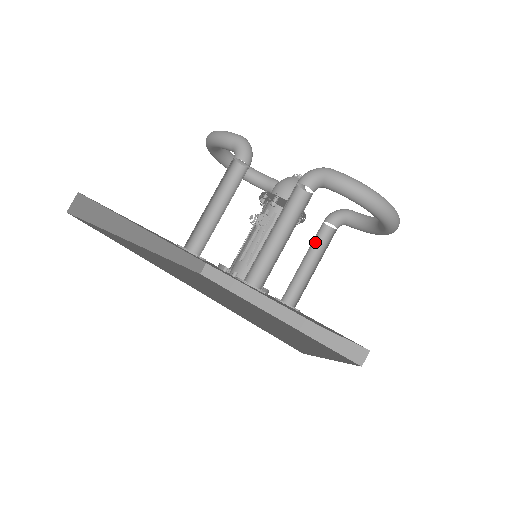
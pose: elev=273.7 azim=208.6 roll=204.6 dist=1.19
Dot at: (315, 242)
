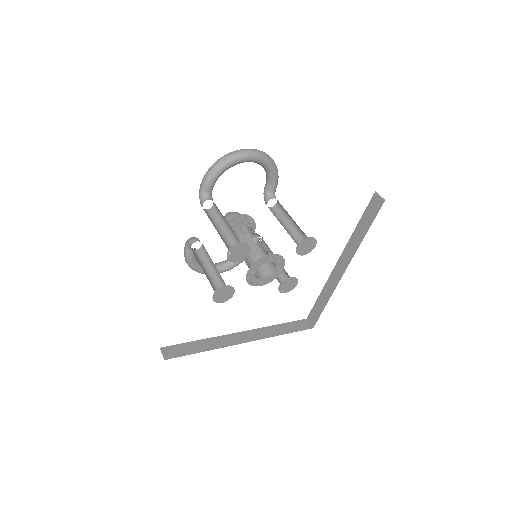
Dot at: (280, 217)
